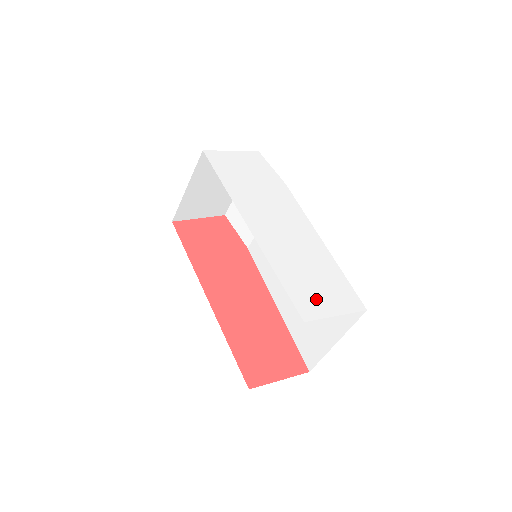
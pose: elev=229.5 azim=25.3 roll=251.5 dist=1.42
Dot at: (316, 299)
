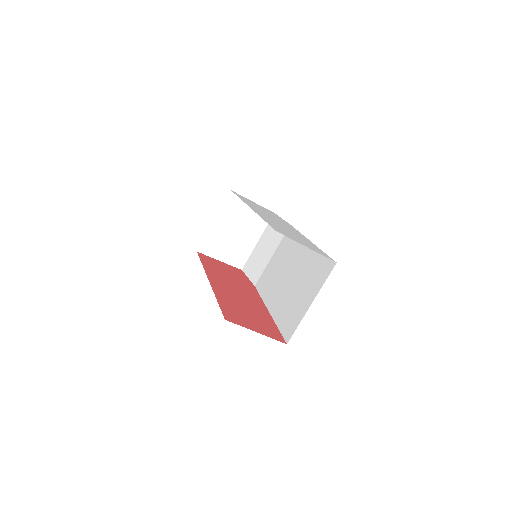
Dot at: (292, 237)
